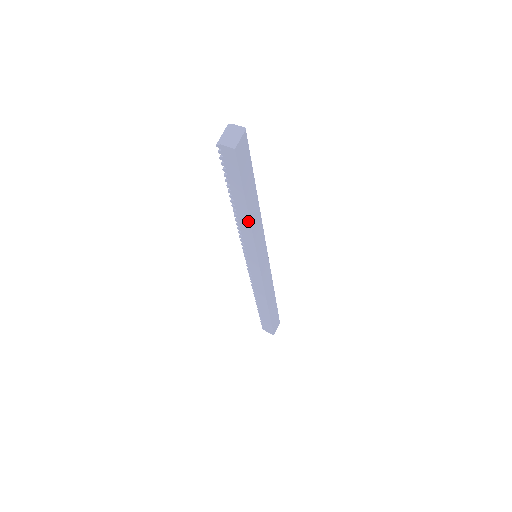
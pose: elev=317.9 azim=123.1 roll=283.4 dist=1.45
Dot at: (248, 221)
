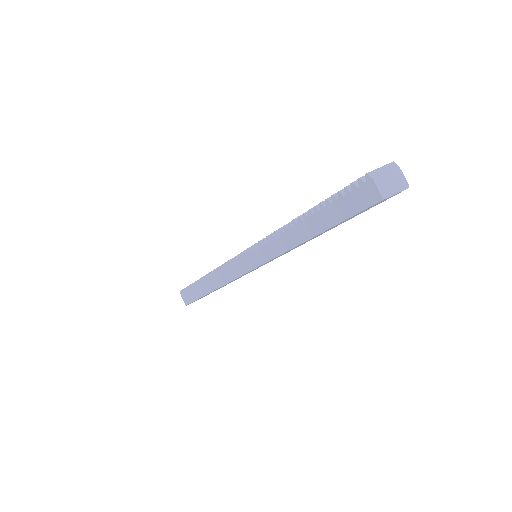
Dot at: (298, 242)
